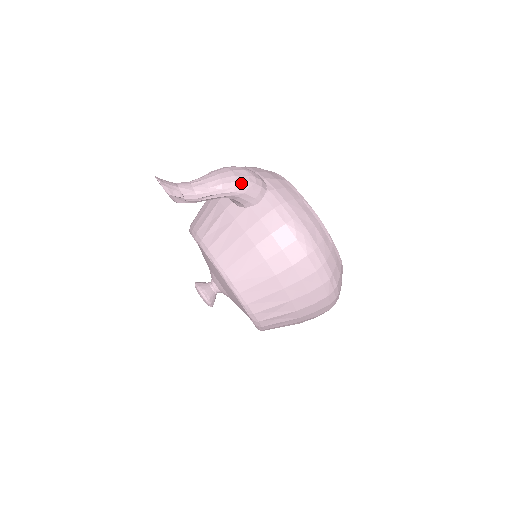
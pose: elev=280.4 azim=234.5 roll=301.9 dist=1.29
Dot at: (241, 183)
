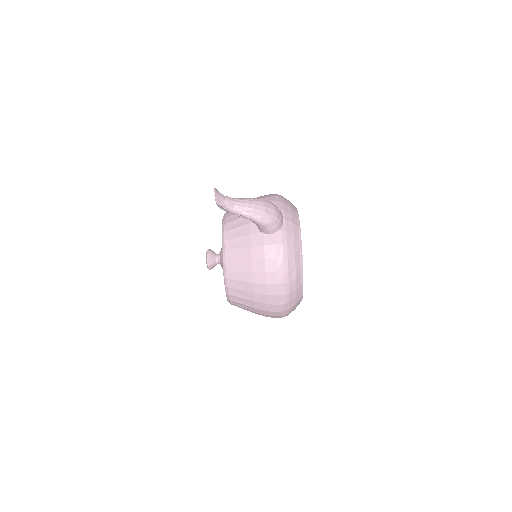
Dot at: (265, 218)
